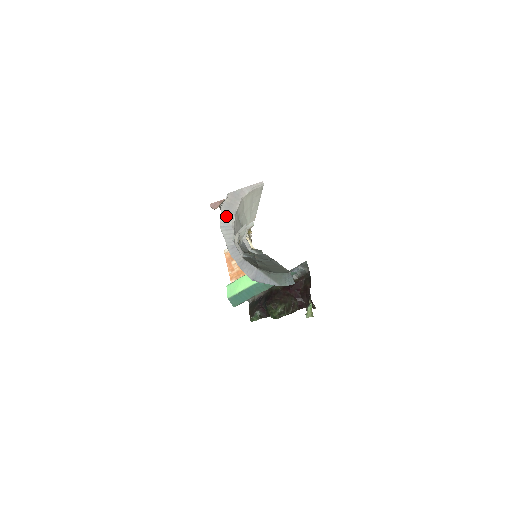
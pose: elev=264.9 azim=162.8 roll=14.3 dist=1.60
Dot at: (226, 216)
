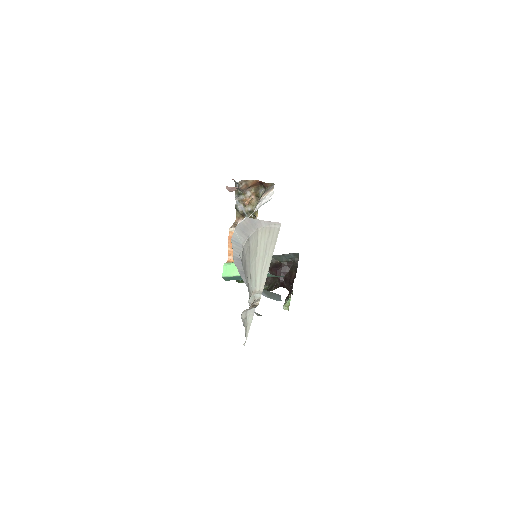
Dot at: (239, 235)
